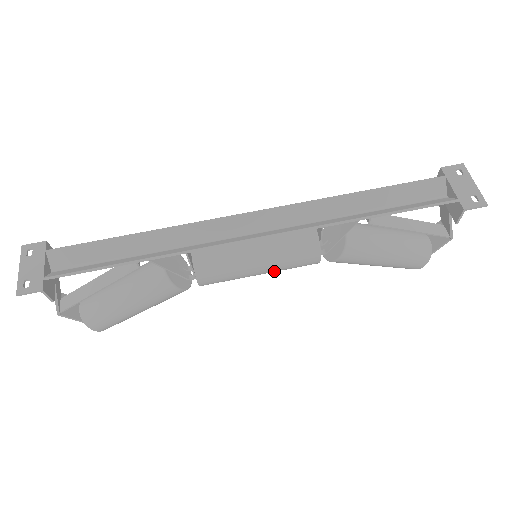
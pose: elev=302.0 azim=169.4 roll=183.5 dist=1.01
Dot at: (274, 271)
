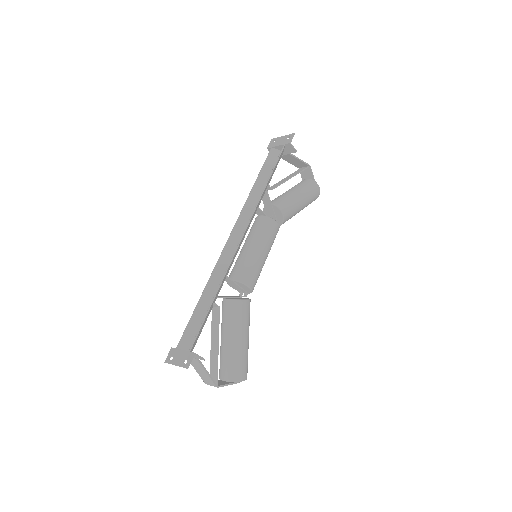
Dot at: (269, 248)
